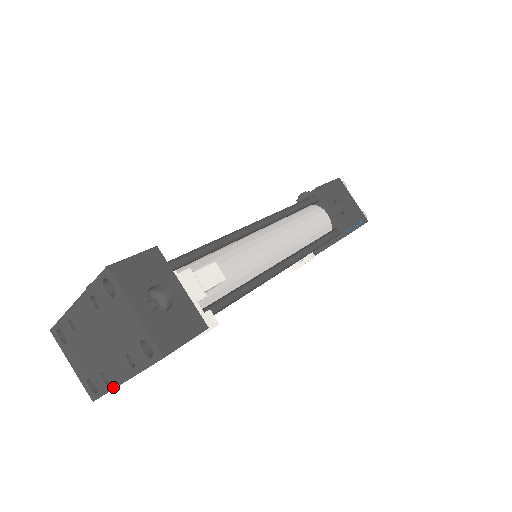
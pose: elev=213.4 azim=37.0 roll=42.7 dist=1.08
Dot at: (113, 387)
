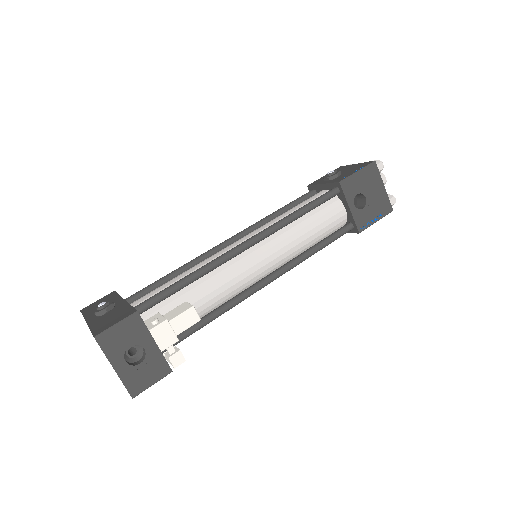
Dot at: occluded
